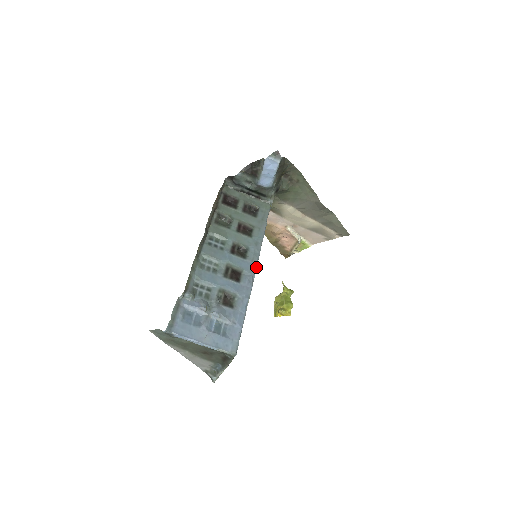
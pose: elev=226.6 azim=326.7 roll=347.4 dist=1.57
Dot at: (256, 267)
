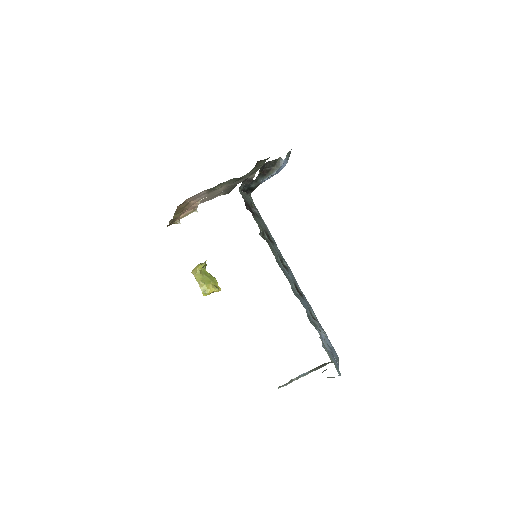
Dot at: (292, 273)
